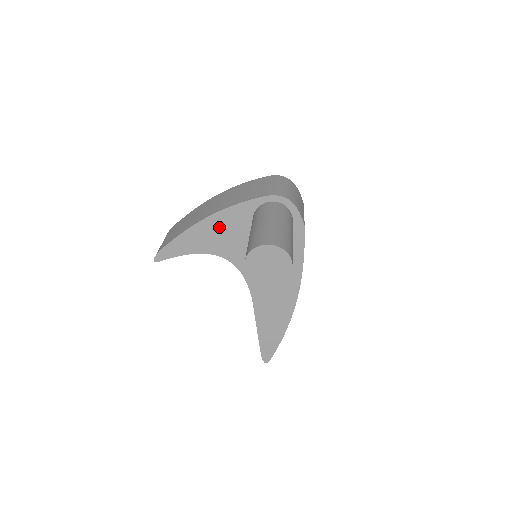
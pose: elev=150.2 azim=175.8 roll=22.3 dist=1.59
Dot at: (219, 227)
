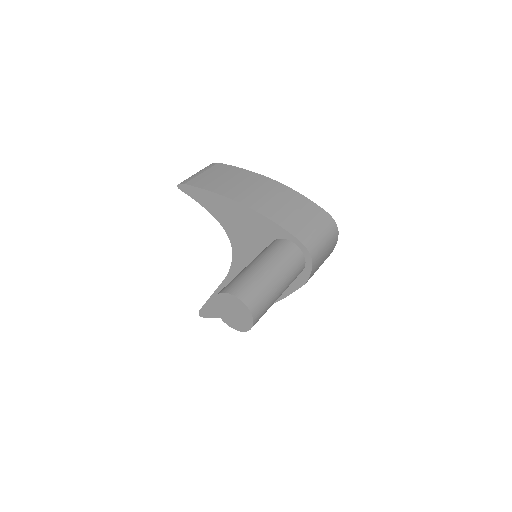
Dot at: (244, 218)
